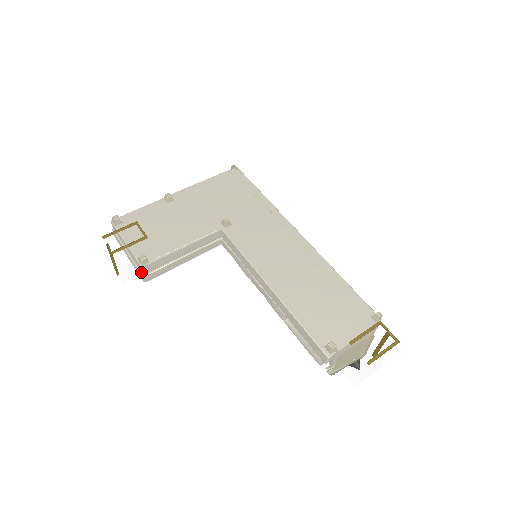
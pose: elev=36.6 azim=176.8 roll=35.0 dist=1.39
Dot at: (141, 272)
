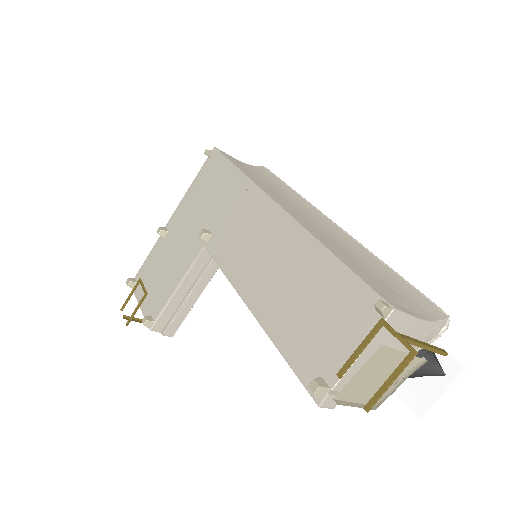
Dot at: (160, 330)
